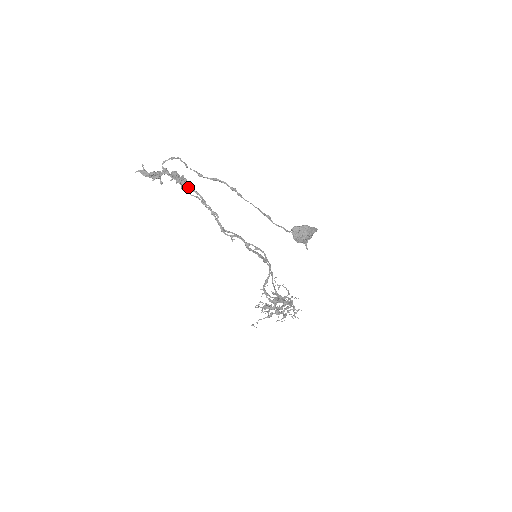
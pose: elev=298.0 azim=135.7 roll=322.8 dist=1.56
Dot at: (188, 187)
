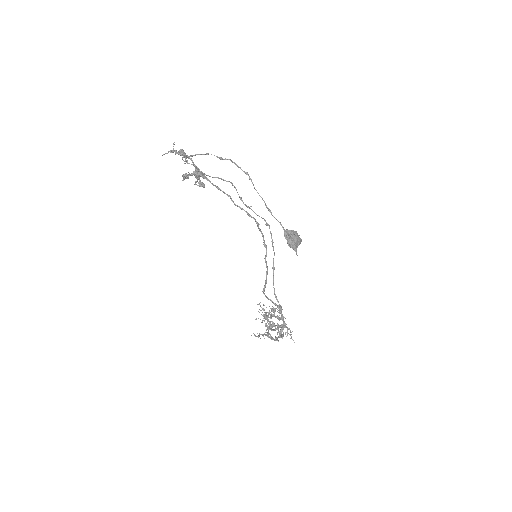
Dot at: (204, 176)
